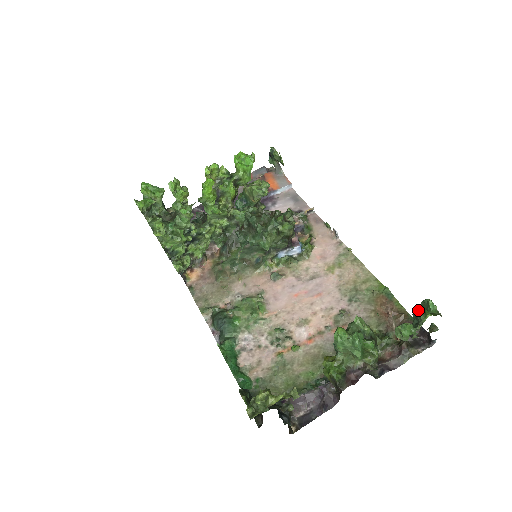
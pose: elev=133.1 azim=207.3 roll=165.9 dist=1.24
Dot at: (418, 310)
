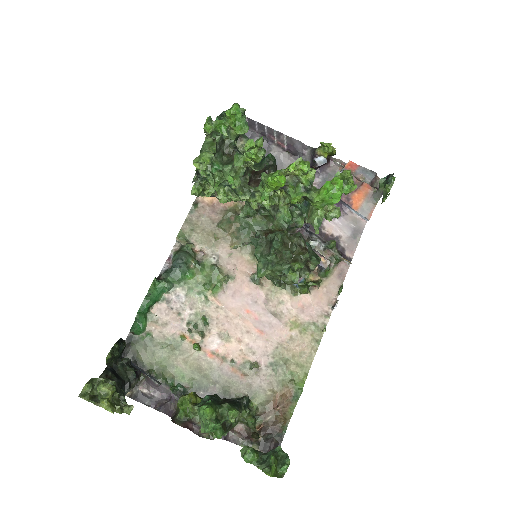
Dot at: (272, 460)
